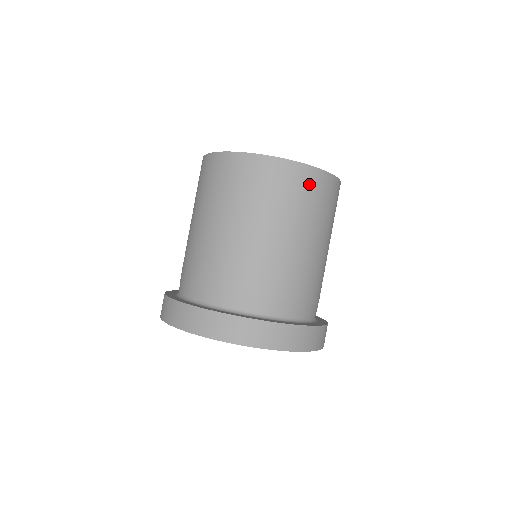
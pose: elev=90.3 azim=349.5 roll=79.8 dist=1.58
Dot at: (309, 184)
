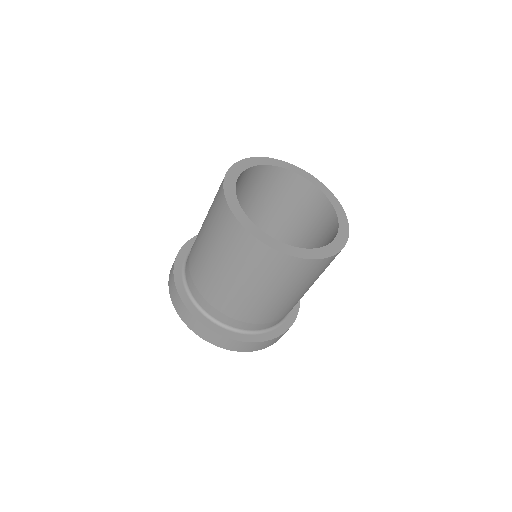
Dot at: occluded
